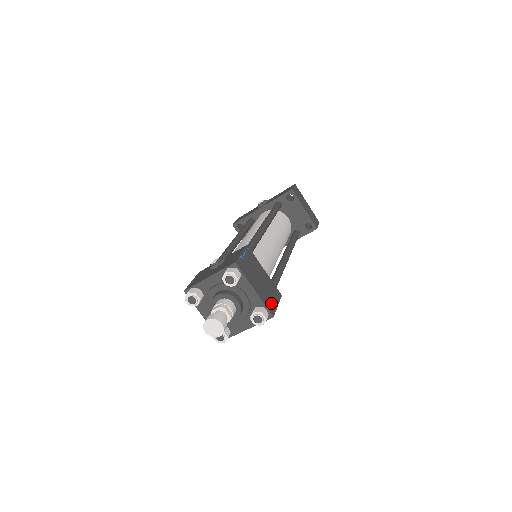
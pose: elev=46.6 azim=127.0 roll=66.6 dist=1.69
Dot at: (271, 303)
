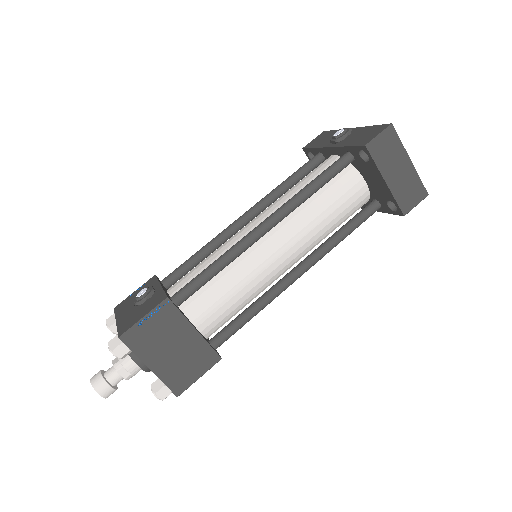
Dot at: (183, 378)
